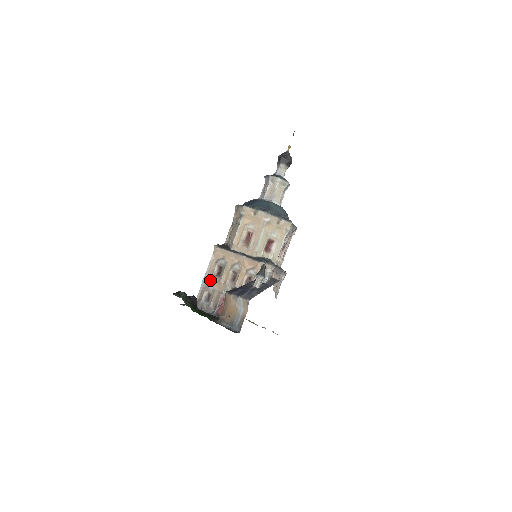
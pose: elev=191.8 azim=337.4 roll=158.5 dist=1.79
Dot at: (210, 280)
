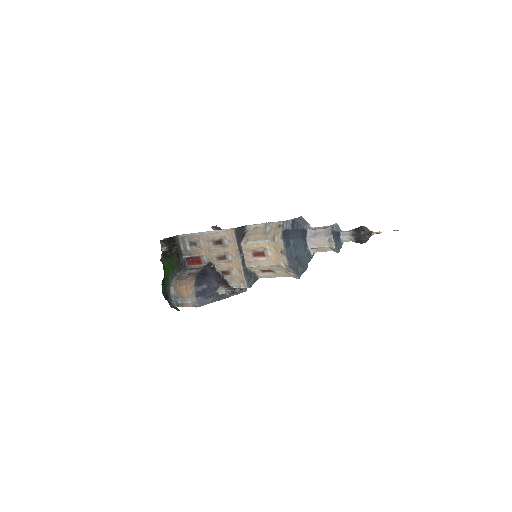
Dot at: (206, 239)
